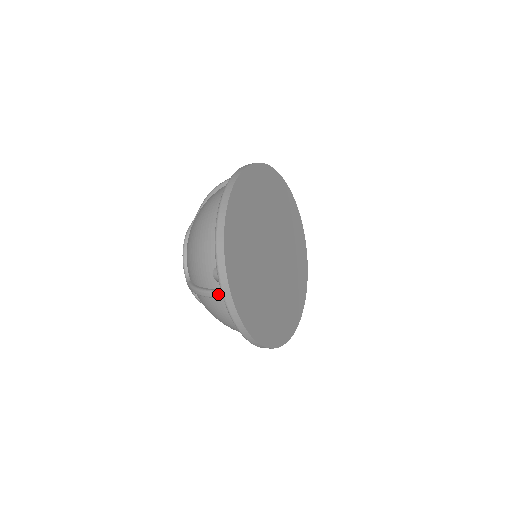
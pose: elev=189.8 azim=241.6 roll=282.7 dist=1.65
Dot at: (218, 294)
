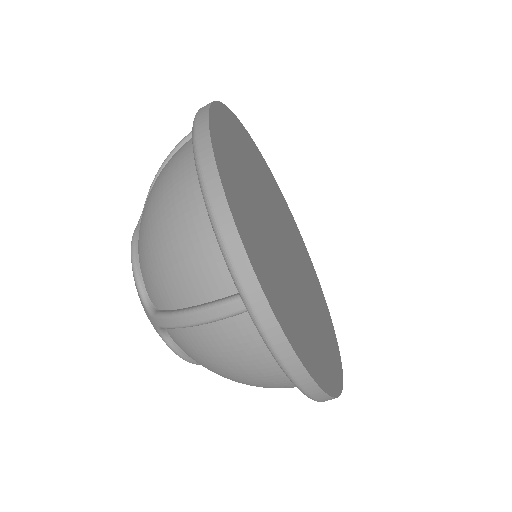
Dot at: occluded
